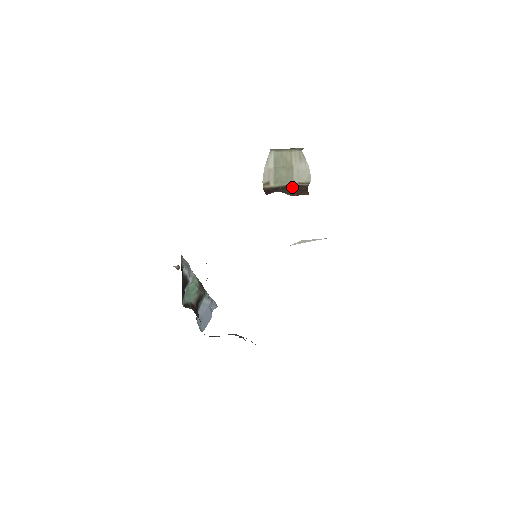
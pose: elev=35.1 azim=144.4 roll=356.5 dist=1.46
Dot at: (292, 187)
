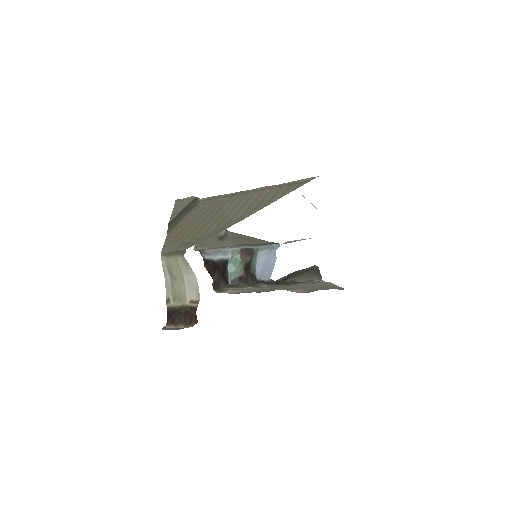
Dot at: (184, 311)
